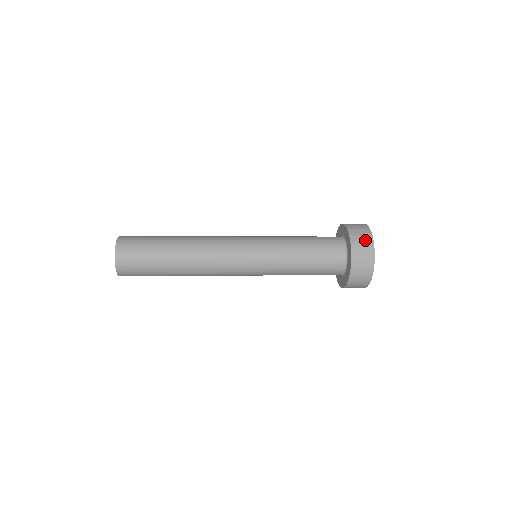
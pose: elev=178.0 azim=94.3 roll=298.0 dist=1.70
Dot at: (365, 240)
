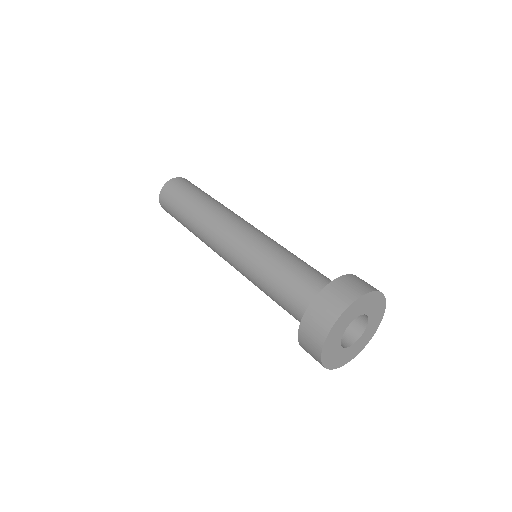
Dot at: (312, 351)
